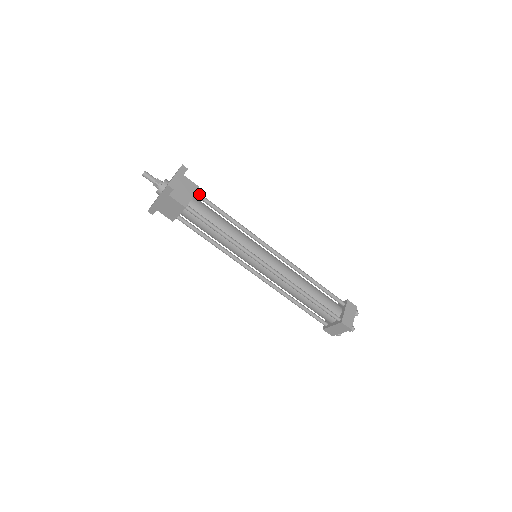
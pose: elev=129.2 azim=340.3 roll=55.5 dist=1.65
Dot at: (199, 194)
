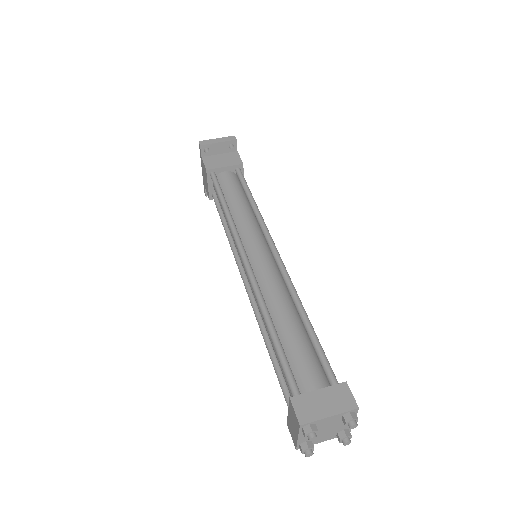
Dot at: (238, 170)
